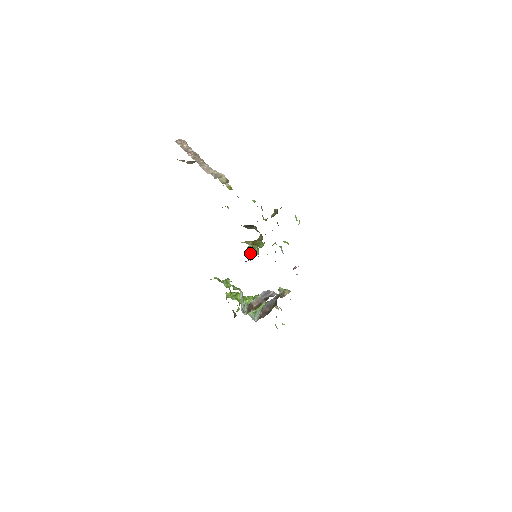
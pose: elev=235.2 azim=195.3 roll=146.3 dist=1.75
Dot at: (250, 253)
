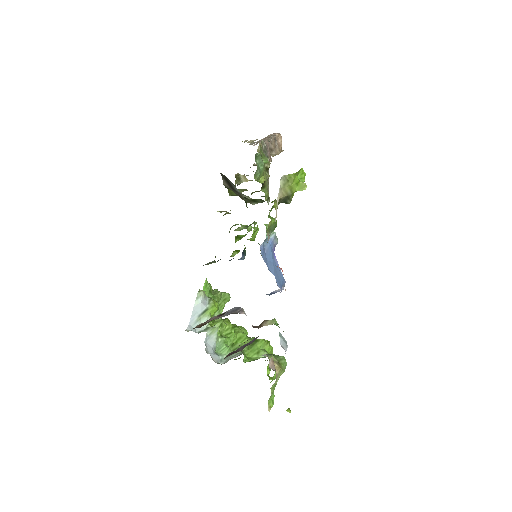
Dot at: occluded
